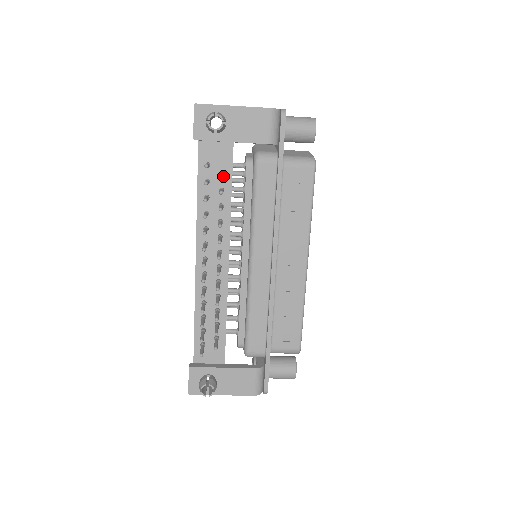
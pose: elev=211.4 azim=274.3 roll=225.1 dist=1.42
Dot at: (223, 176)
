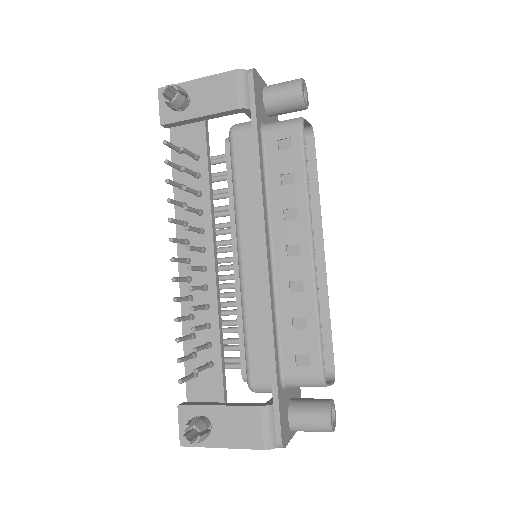
Dot at: (183, 149)
